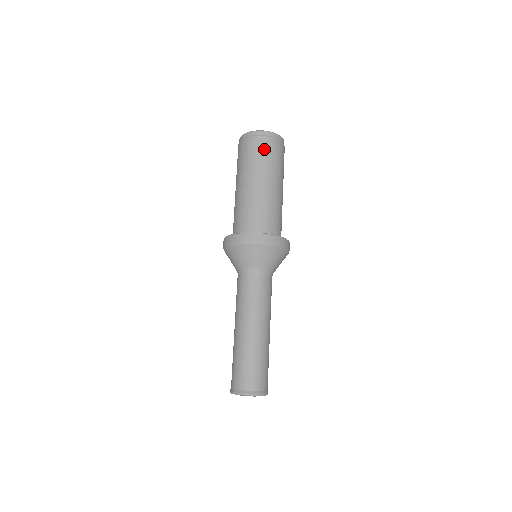
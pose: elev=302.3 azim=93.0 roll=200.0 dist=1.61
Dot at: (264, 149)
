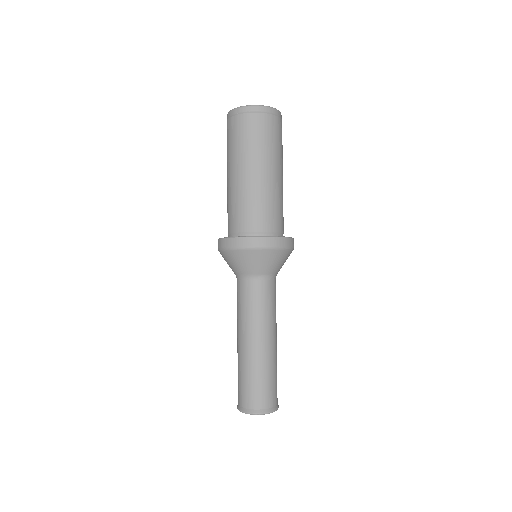
Dot at: (260, 129)
